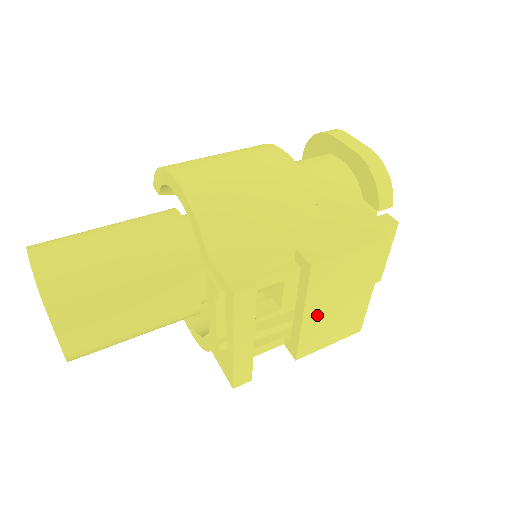
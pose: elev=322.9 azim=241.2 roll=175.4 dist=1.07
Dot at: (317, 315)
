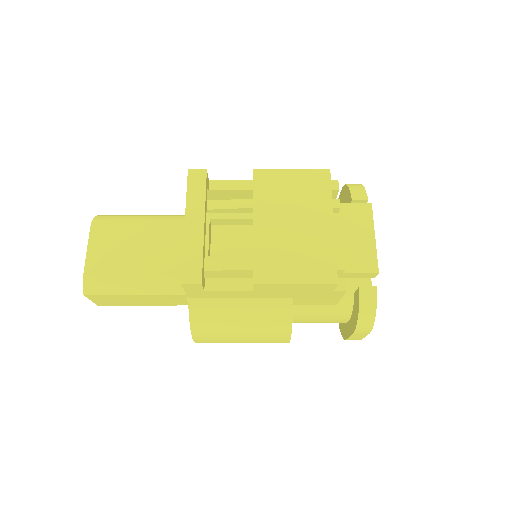
Dot at: (270, 229)
